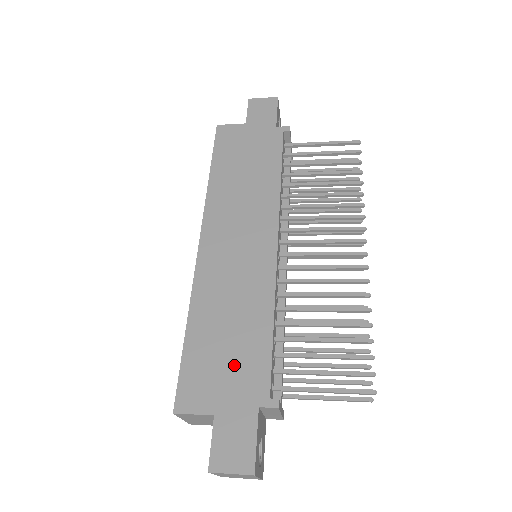
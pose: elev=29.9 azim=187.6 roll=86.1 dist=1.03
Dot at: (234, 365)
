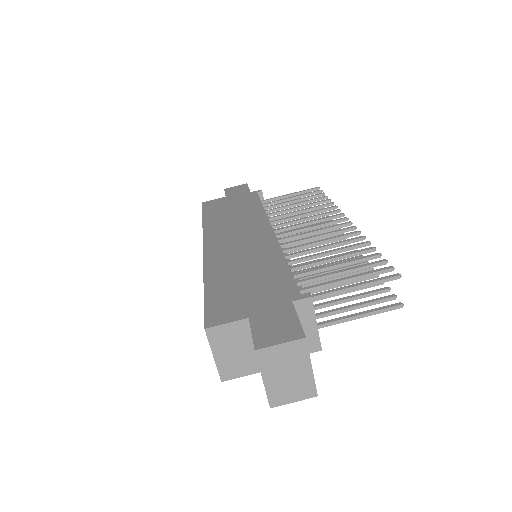
Dot at: (258, 288)
